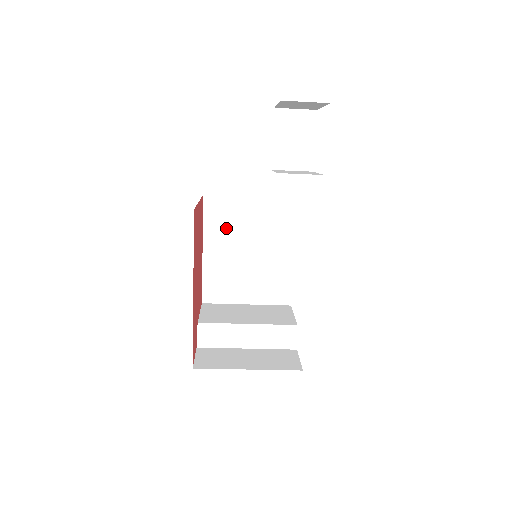
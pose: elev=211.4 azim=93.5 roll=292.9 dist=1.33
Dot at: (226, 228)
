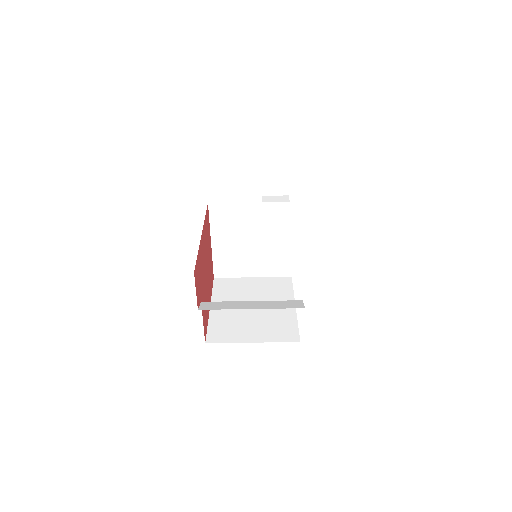
Dot at: (232, 294)
